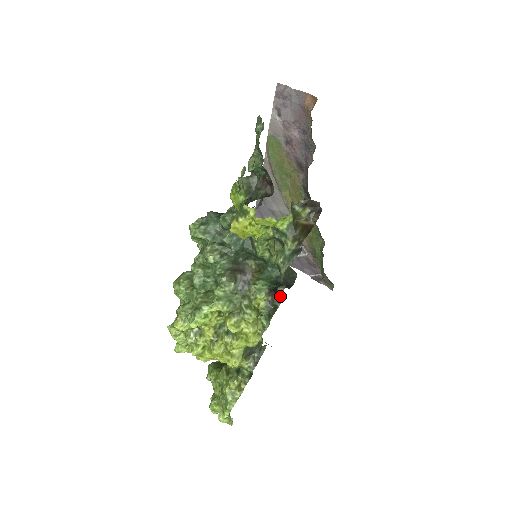
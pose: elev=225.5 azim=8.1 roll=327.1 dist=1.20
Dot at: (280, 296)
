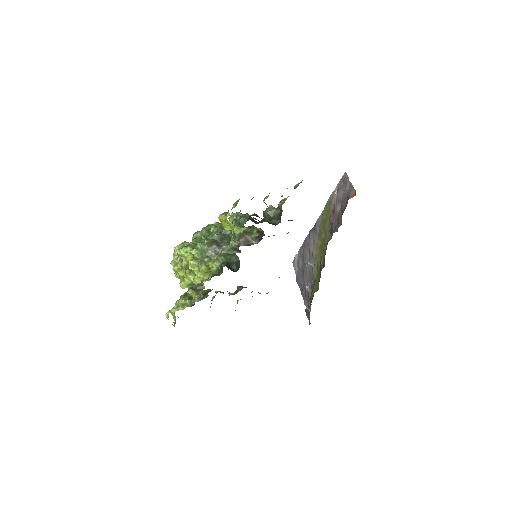
Dot at: occluded
